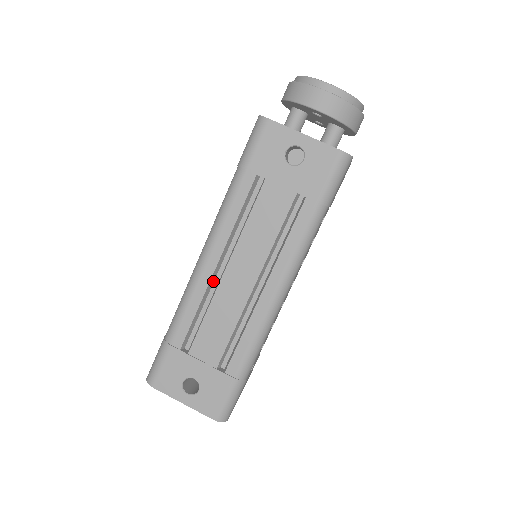
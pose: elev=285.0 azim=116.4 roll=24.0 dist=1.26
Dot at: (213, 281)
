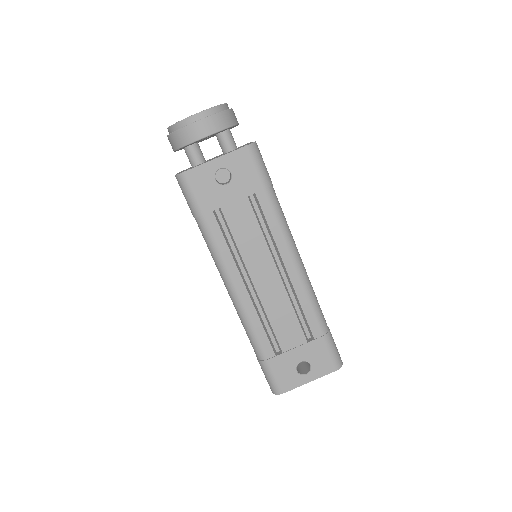
Dot at: (252, 298)
